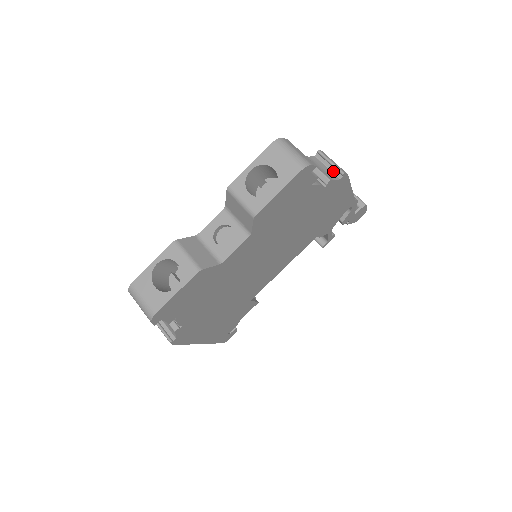
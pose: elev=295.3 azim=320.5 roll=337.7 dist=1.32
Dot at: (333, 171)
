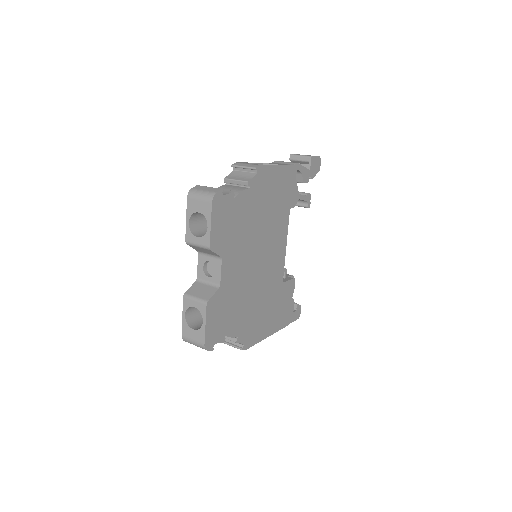
Dot at: (249, 171)
